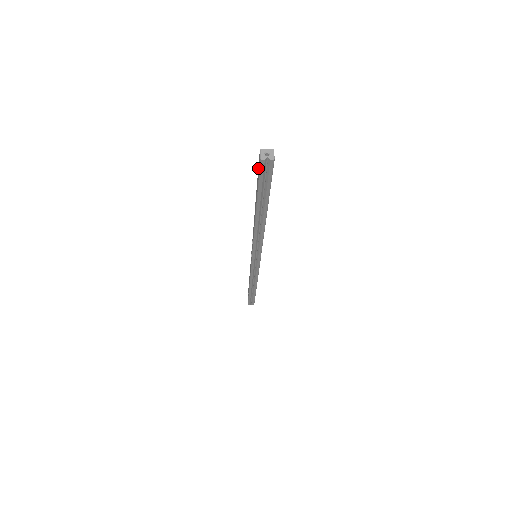
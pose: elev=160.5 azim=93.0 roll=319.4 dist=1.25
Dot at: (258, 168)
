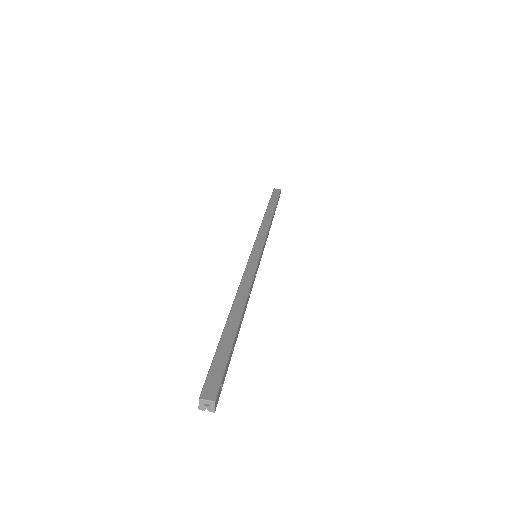
Dot at: (207, 374)
